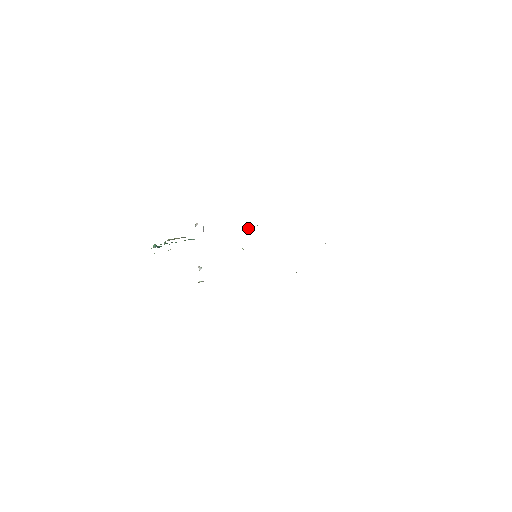
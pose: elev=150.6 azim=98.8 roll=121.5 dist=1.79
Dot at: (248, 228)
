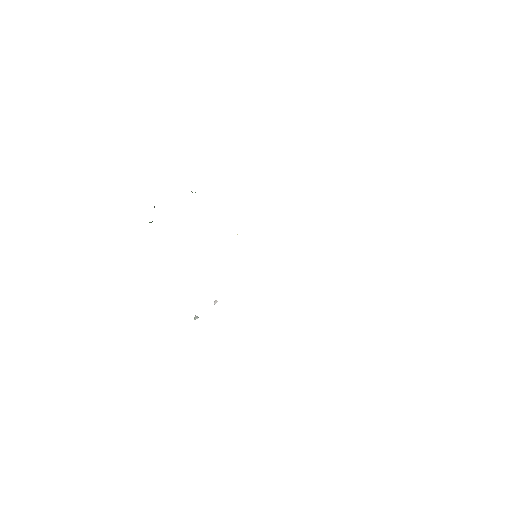
Dot at: occluded
